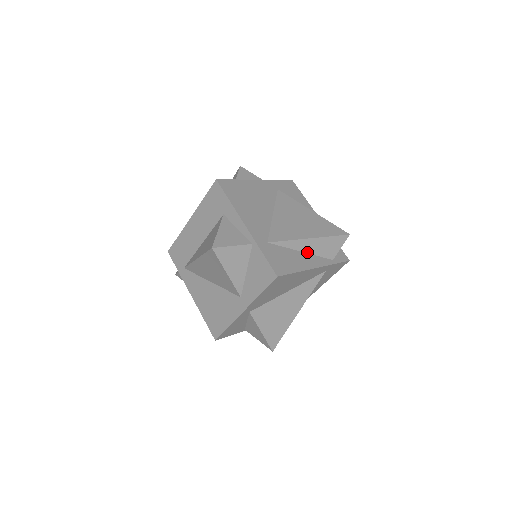
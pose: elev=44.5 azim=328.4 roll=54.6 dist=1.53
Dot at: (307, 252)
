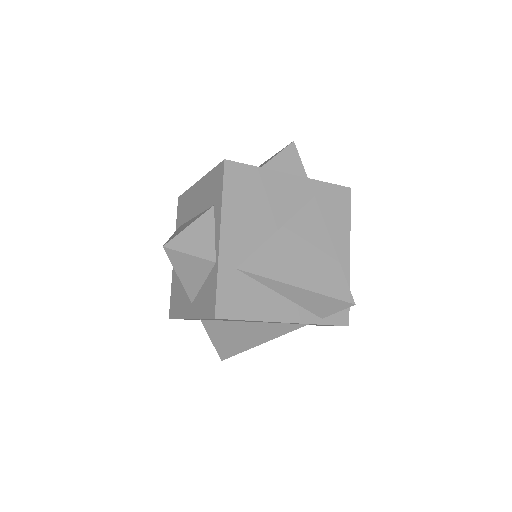
Dot at: (288, 298)
